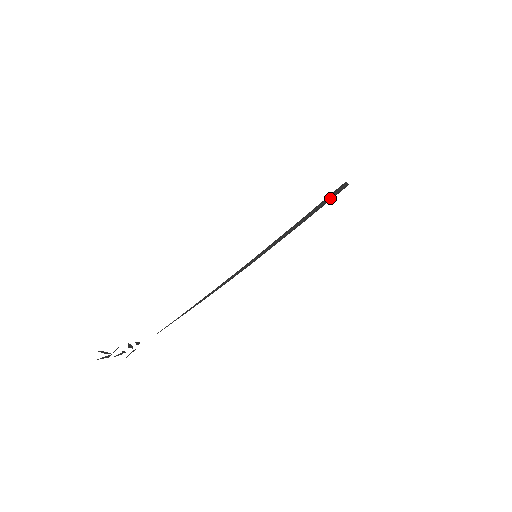
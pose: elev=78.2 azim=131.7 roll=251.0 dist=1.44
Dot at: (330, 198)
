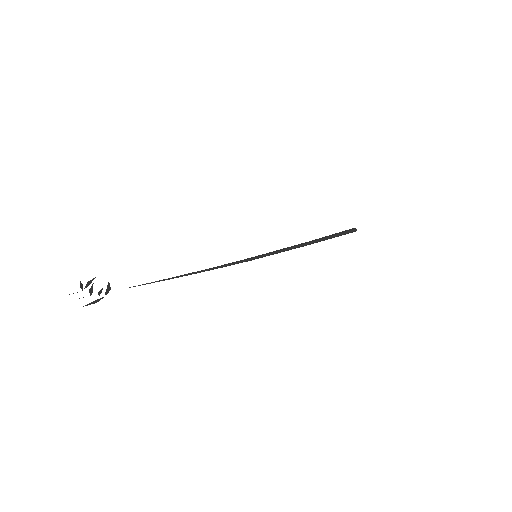
Dot at: (337, 233)
